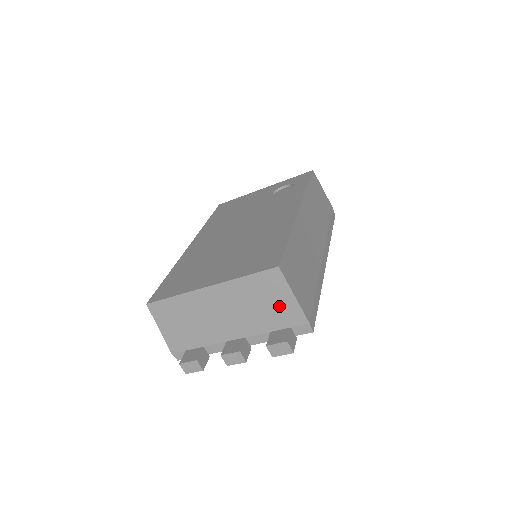
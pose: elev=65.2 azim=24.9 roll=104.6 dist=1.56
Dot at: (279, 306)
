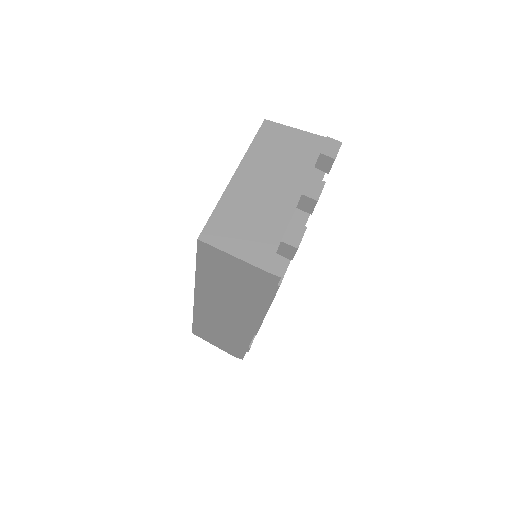
Dot at: (296, 144)
